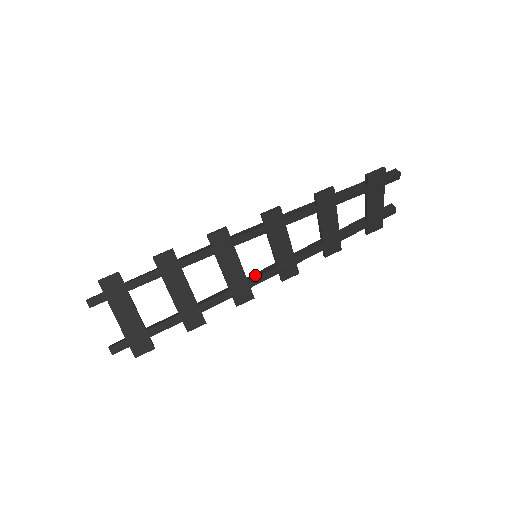
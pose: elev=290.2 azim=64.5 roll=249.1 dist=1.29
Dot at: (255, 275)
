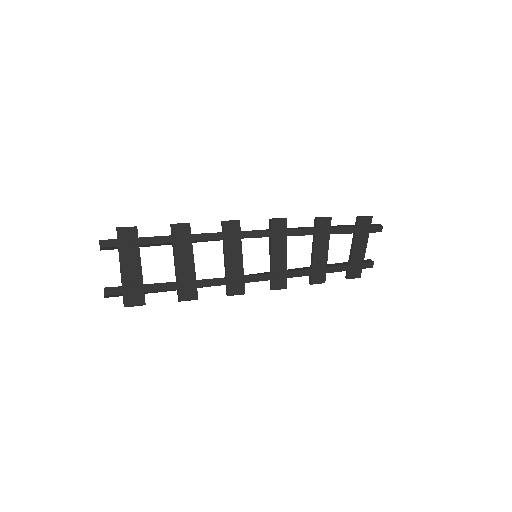
Dot at: (250, 274)
